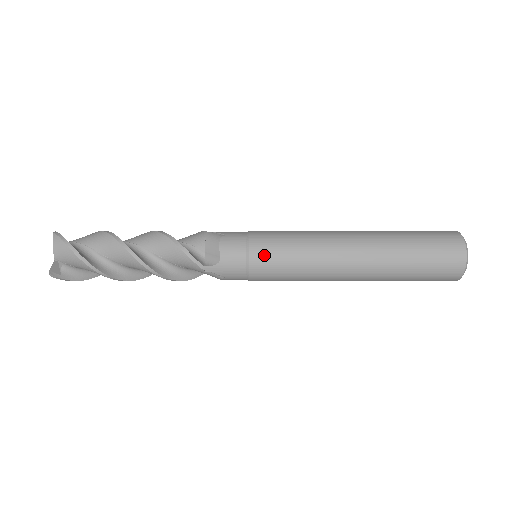
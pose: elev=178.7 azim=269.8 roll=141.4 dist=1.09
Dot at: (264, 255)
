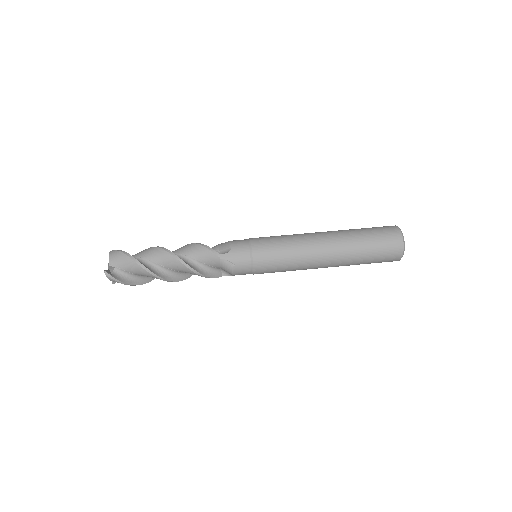
Dot at: (263, 273)
